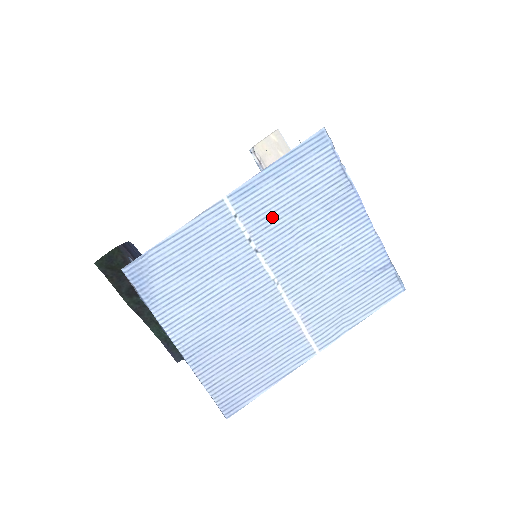
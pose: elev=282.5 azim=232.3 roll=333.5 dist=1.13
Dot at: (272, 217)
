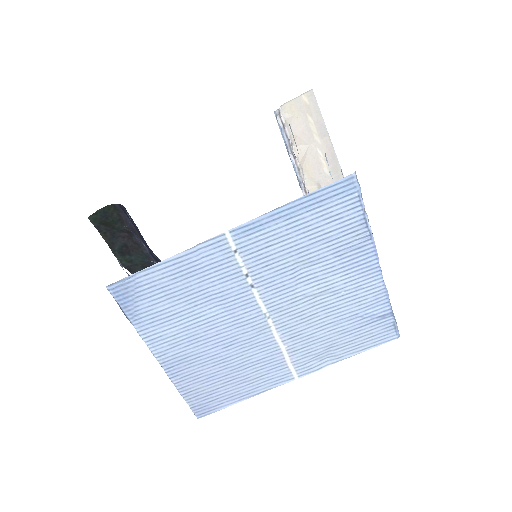
Dot at: (275, 257)
